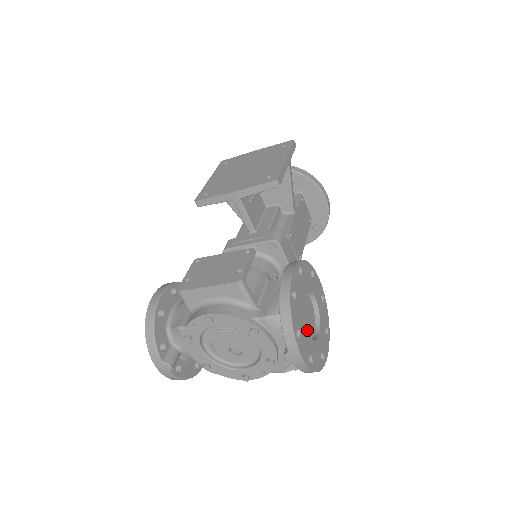
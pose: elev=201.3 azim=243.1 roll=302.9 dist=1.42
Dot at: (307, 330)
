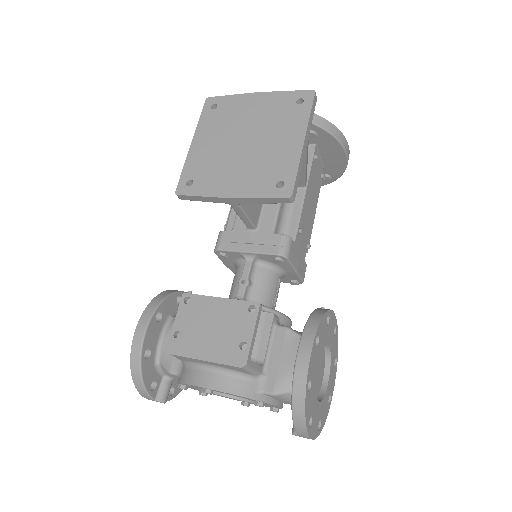
Dot at: (317, 387)
